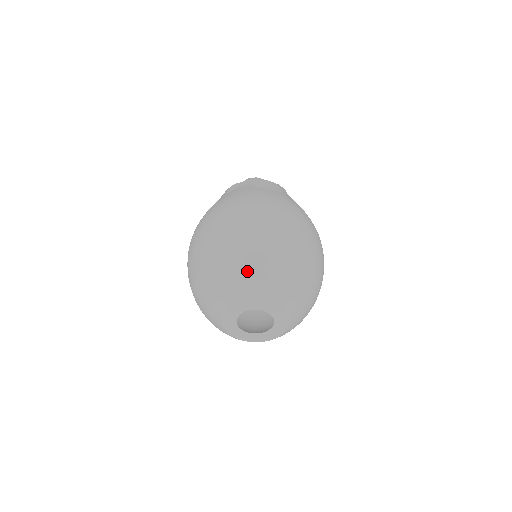
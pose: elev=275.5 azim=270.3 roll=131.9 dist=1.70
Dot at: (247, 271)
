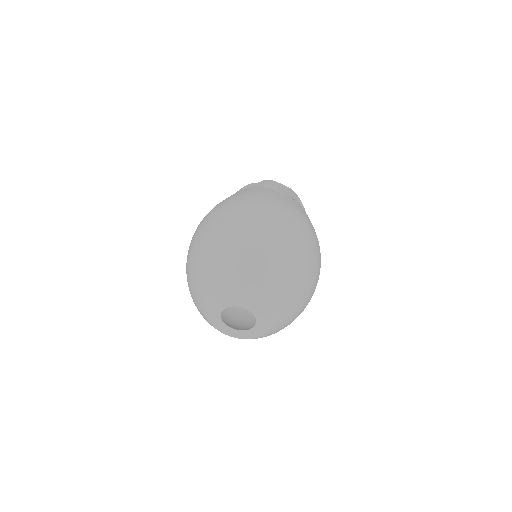
Dot at: (235, 268)
